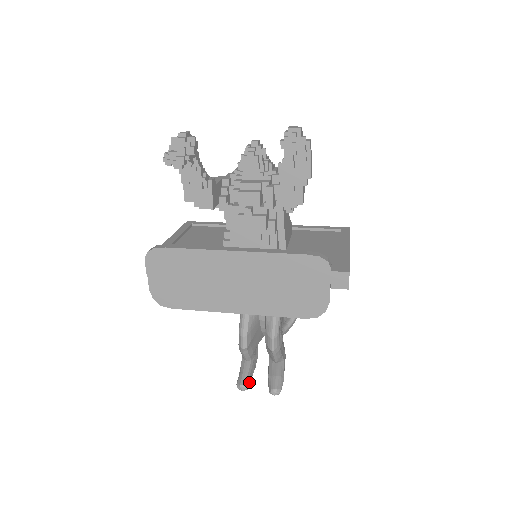
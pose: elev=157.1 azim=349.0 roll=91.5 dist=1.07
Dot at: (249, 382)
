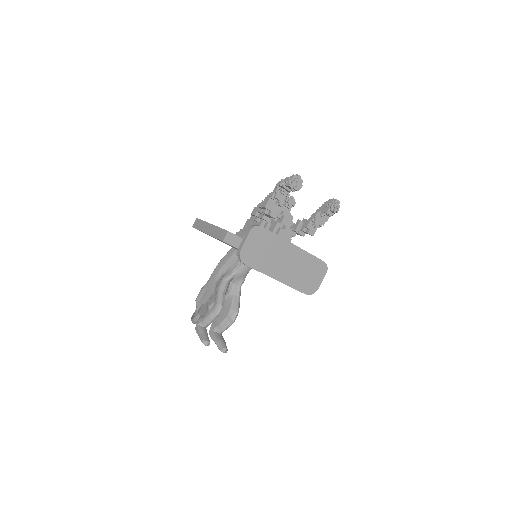
Dot at: occluded
